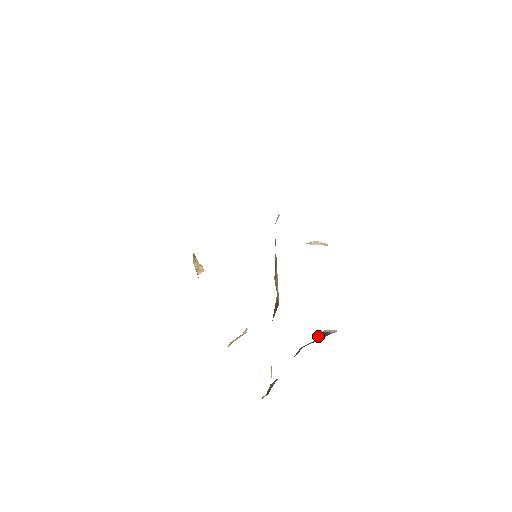
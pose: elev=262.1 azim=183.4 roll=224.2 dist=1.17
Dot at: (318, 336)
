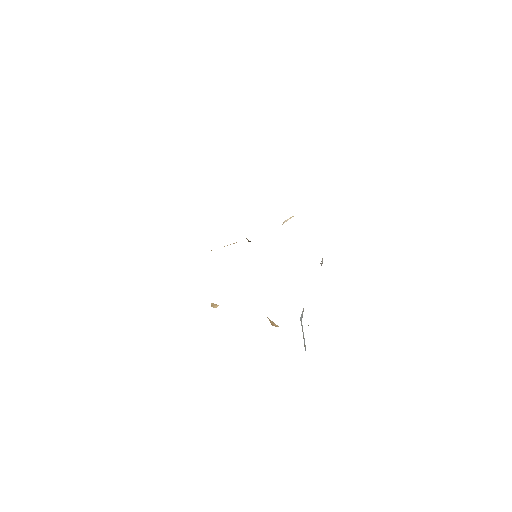
Dot at: occluded
